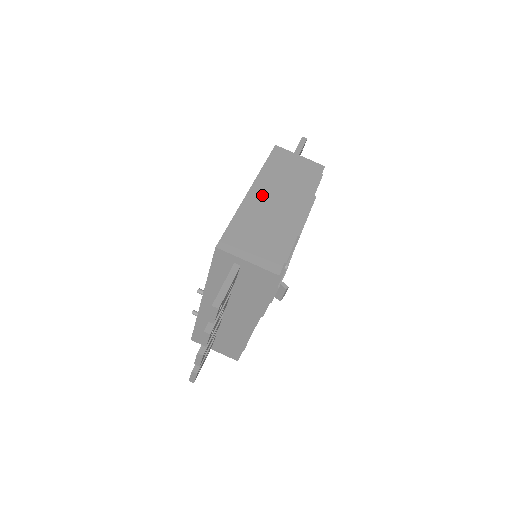
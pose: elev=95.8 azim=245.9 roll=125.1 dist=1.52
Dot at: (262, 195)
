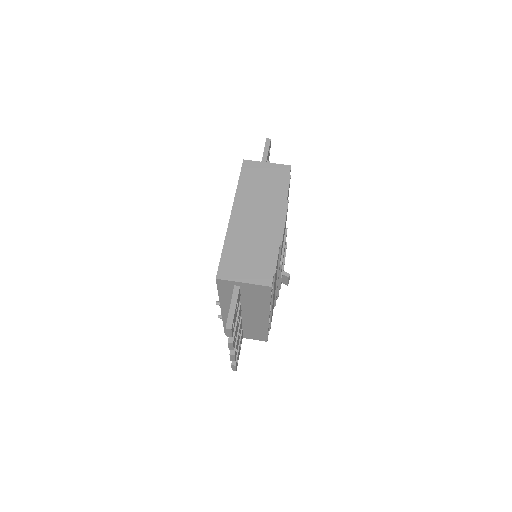
Dot at: (242, 216)
